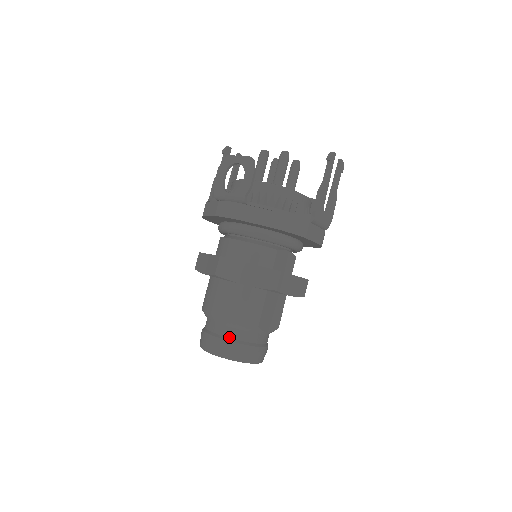
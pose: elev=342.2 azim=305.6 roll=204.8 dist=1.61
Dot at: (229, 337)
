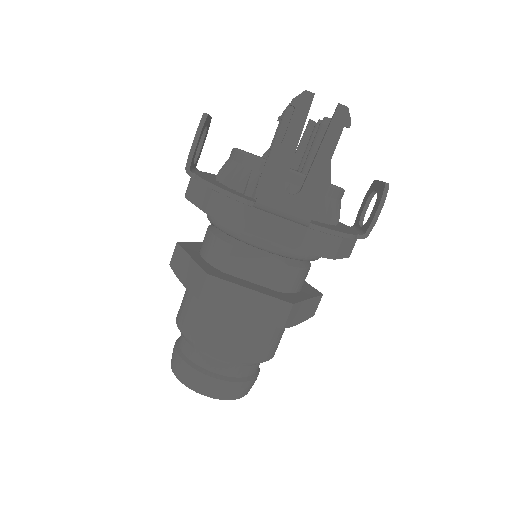
Dot at: (180, 347)
